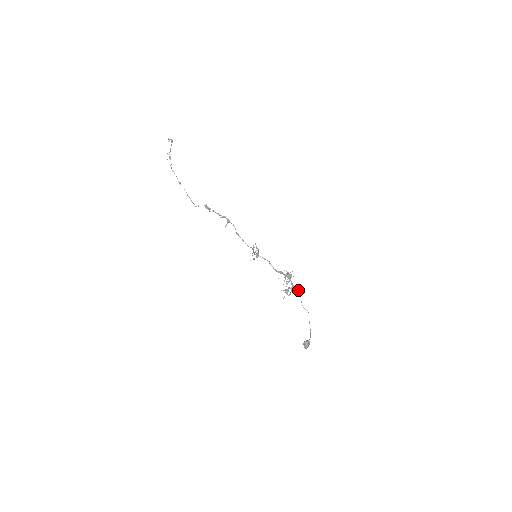
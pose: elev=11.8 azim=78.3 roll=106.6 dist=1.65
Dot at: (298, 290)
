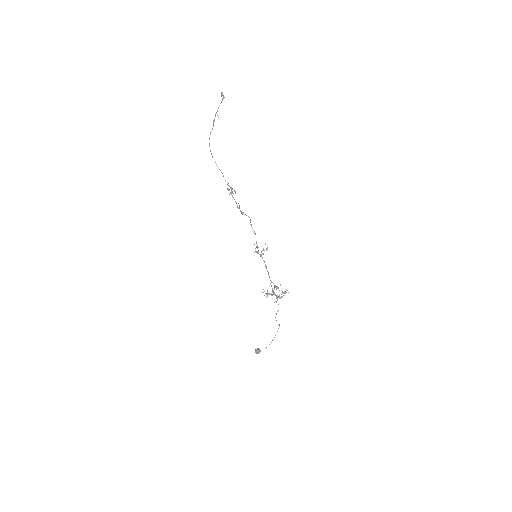
Dot at: occluded
